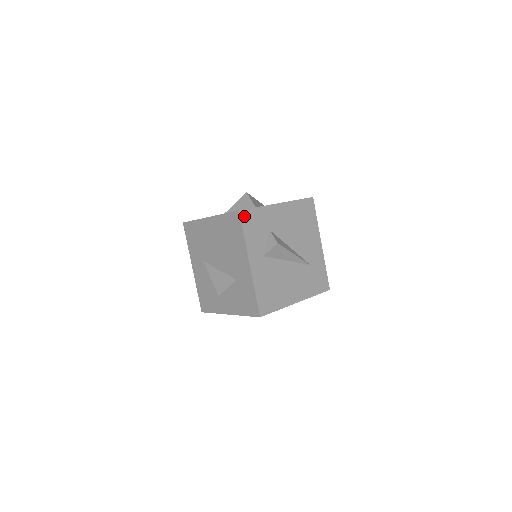
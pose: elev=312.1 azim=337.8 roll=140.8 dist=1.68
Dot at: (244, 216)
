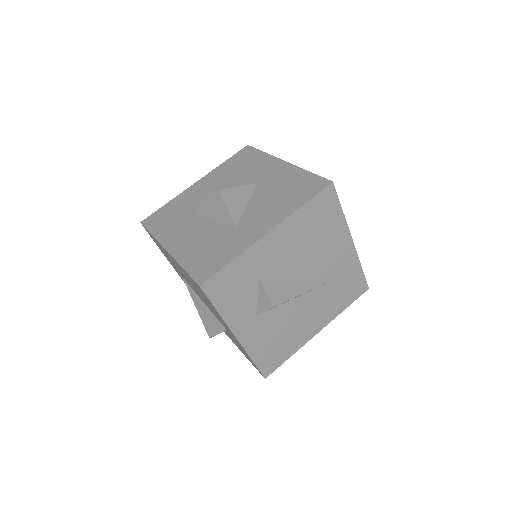
Dot at: (211, 287)
